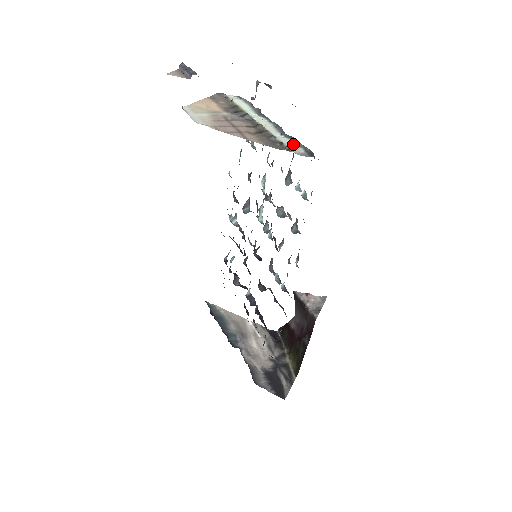
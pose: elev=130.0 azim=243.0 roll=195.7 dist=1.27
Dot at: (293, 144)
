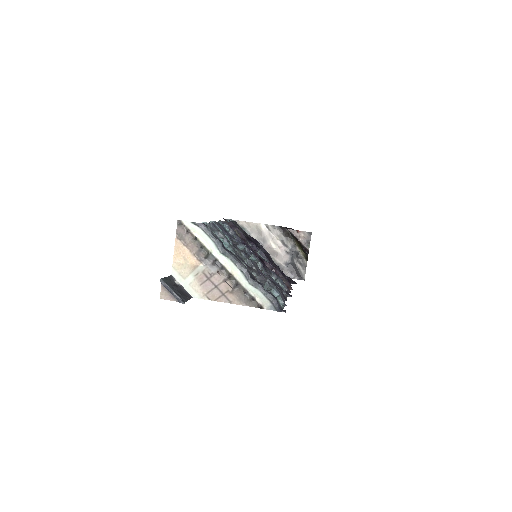
Dot at: (261, 296)
